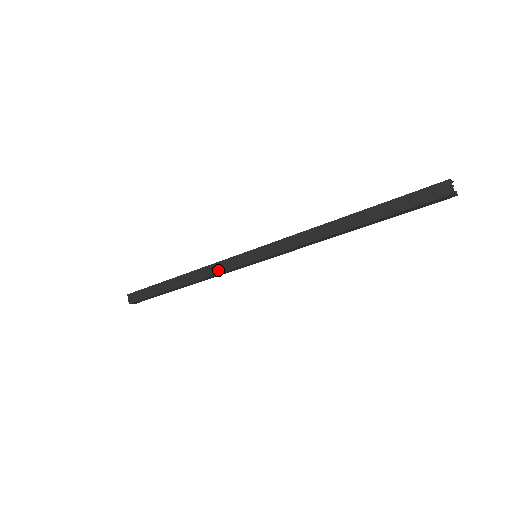
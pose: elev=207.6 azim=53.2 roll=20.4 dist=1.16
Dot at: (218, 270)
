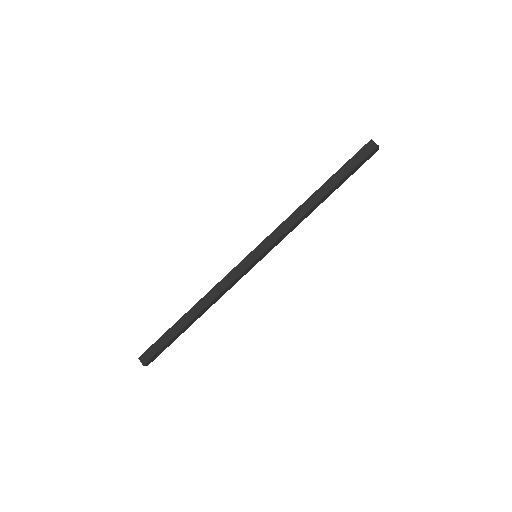
Dot at: (228, 283)
